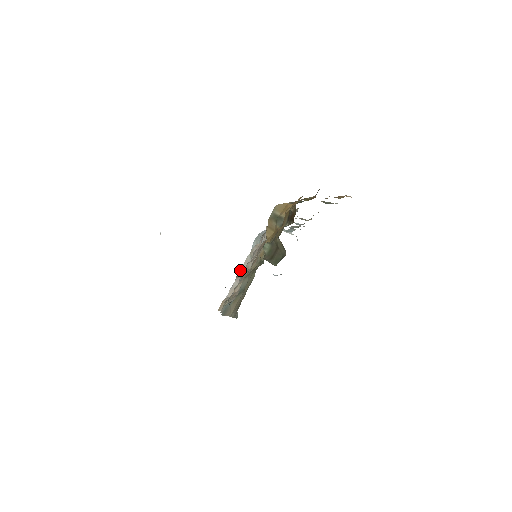
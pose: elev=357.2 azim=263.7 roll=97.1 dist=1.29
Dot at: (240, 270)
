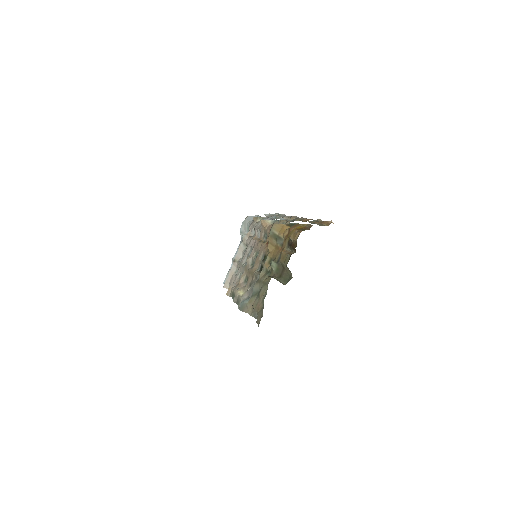
Dot at: (236, 255)
